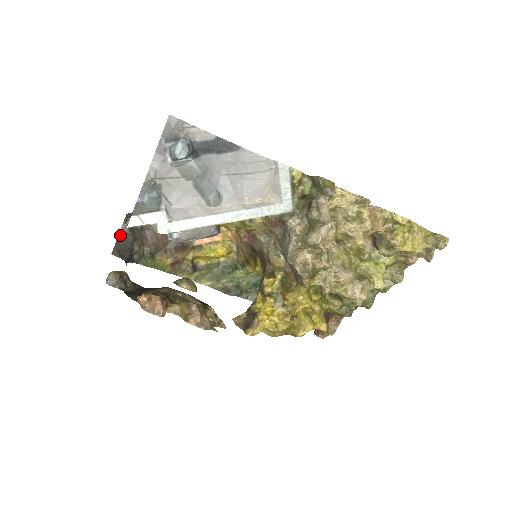
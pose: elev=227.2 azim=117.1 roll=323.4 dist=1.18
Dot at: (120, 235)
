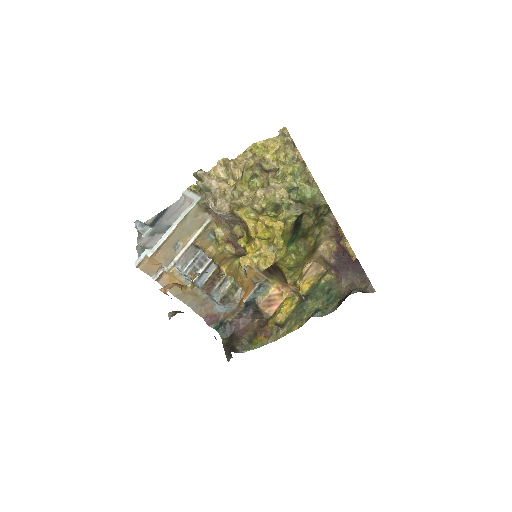
Dot at: occluded
